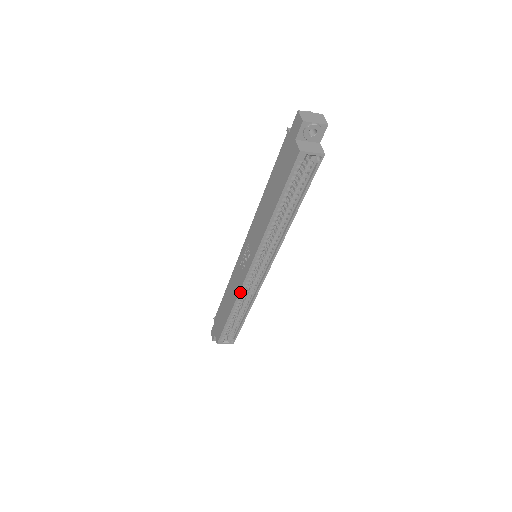
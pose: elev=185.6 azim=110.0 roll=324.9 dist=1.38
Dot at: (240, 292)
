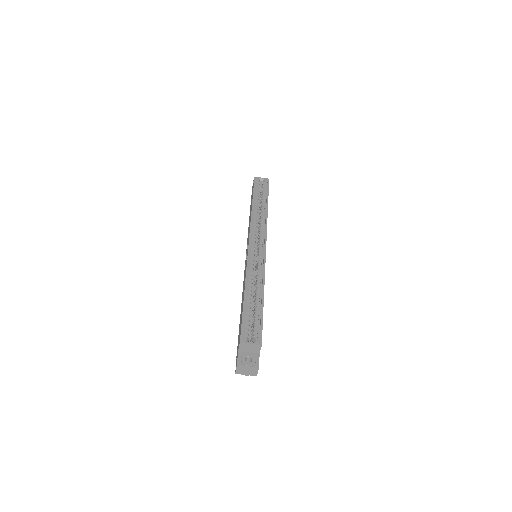
Dot at: (248, 265)
